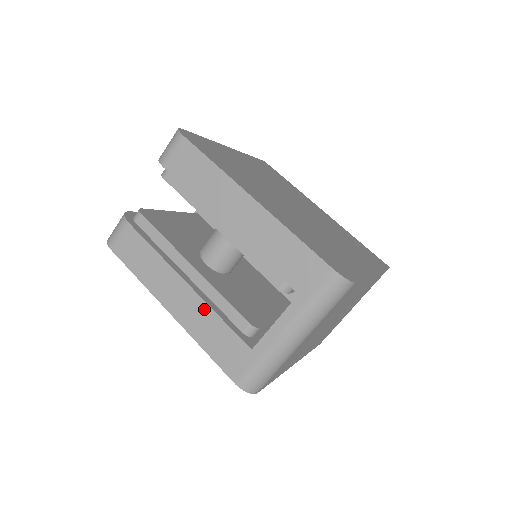
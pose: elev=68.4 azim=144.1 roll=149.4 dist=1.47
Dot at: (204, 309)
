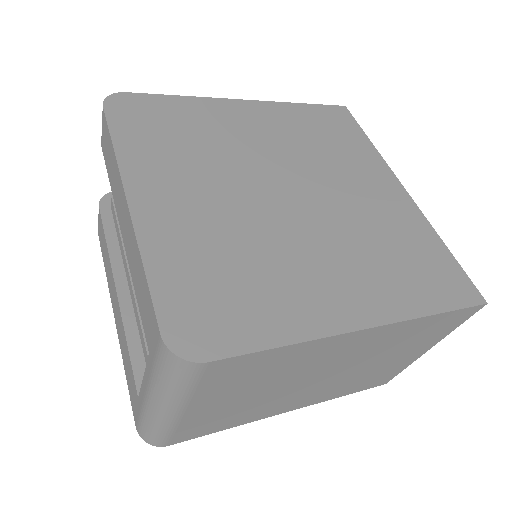
Dot at: (122, 327)
